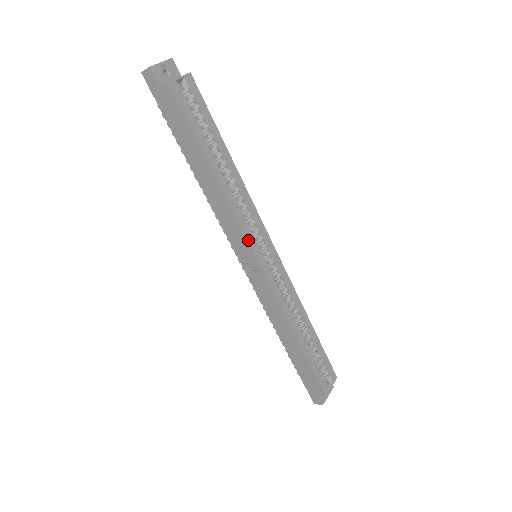
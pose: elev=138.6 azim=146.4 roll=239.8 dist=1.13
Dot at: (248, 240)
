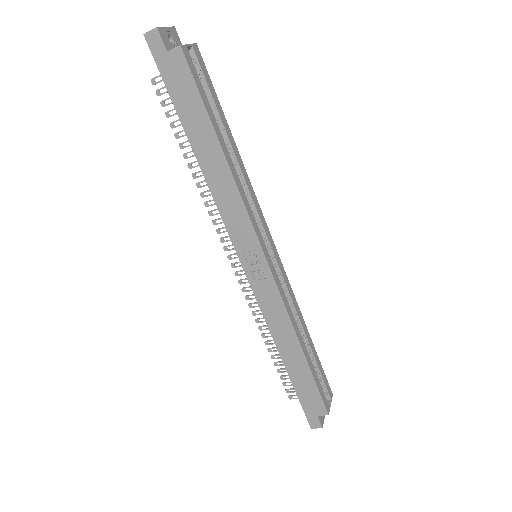
Dot at: (256, 233)
